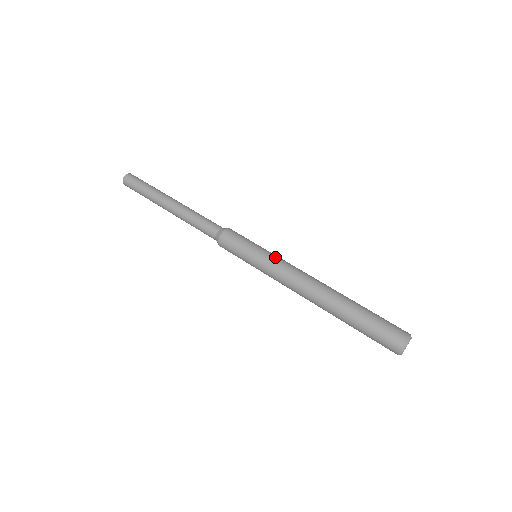
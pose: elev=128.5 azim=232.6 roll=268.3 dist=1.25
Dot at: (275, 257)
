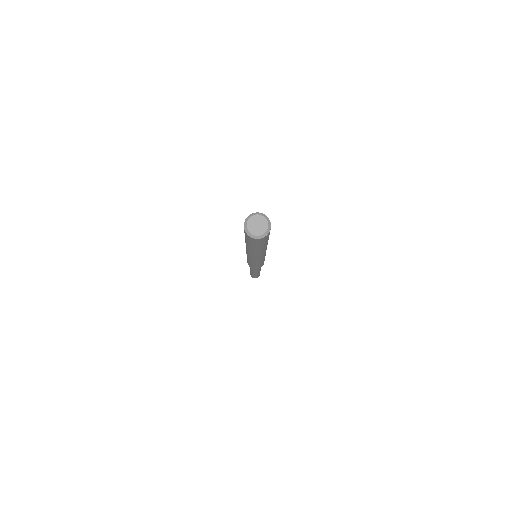
Dot at: occluded
